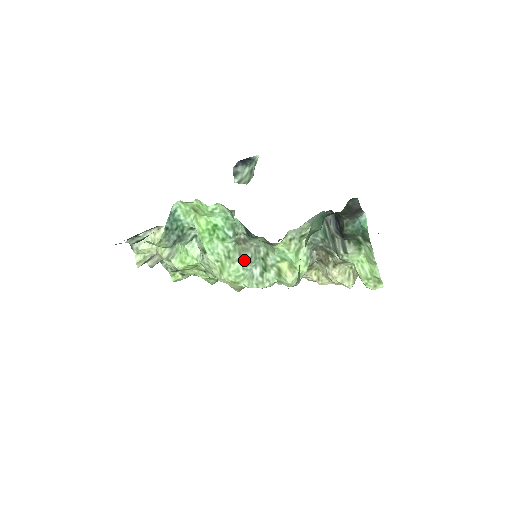
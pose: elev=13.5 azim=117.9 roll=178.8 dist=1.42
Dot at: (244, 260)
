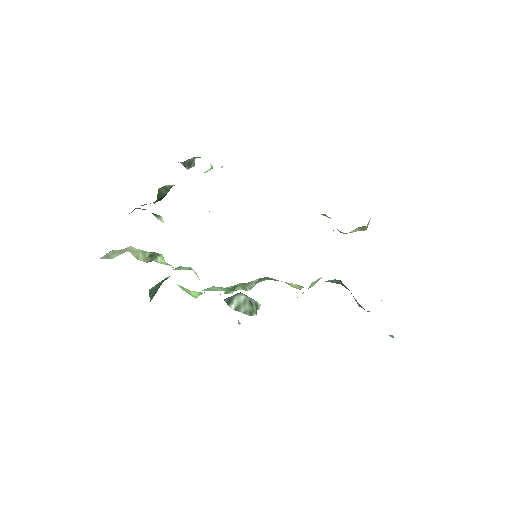
Dot at: occluded
